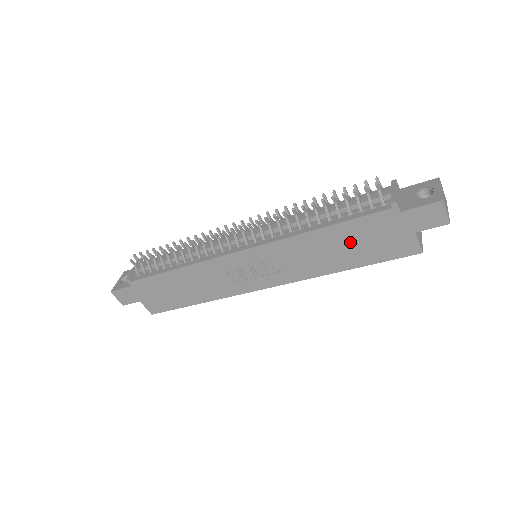
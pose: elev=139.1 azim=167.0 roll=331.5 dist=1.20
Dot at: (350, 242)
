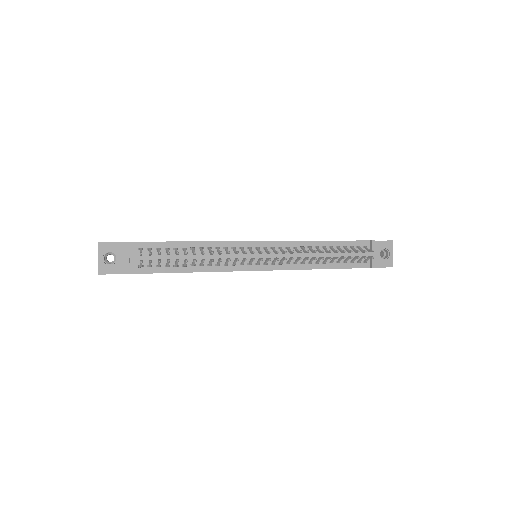
Dot at: occluded
